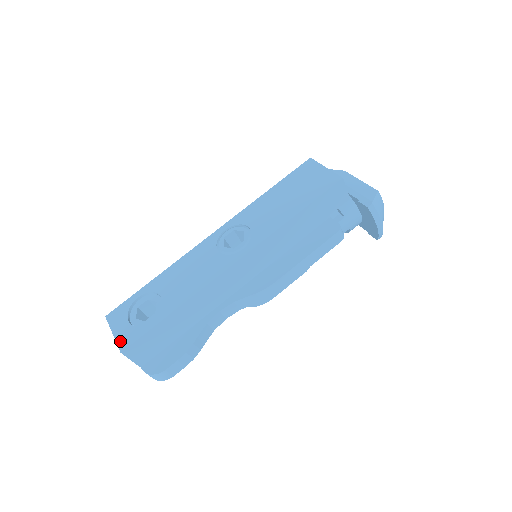
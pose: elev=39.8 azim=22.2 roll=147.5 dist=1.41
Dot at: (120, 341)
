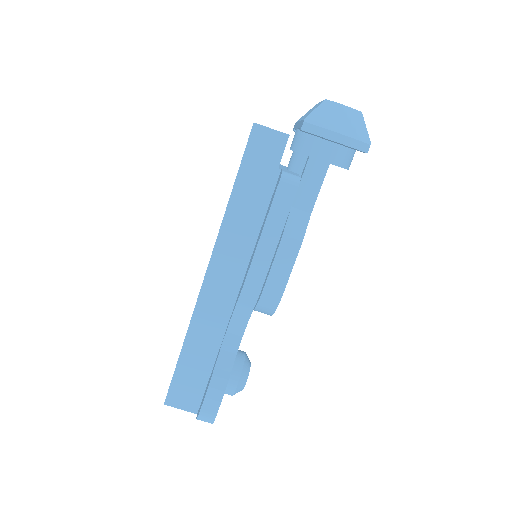
Dot at: occluded
